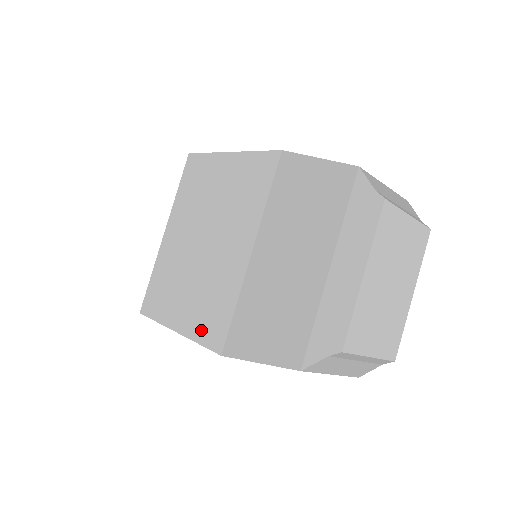
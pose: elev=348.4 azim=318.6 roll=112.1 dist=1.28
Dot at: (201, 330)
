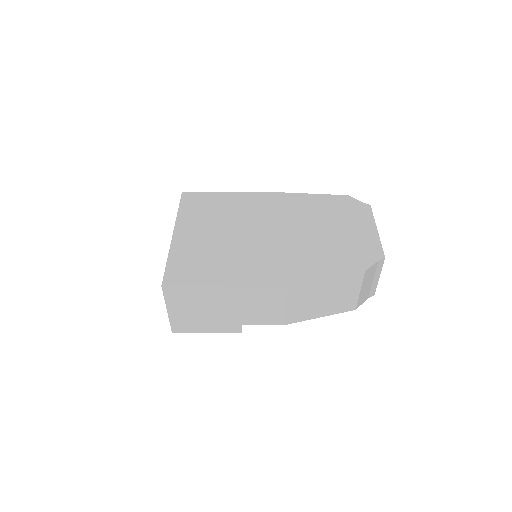
Dot at: (257, 279)
